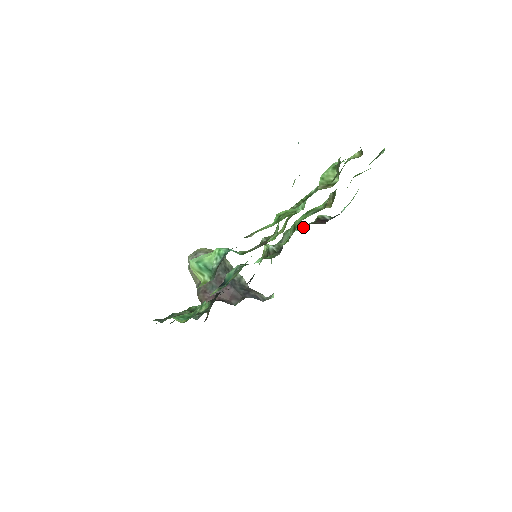
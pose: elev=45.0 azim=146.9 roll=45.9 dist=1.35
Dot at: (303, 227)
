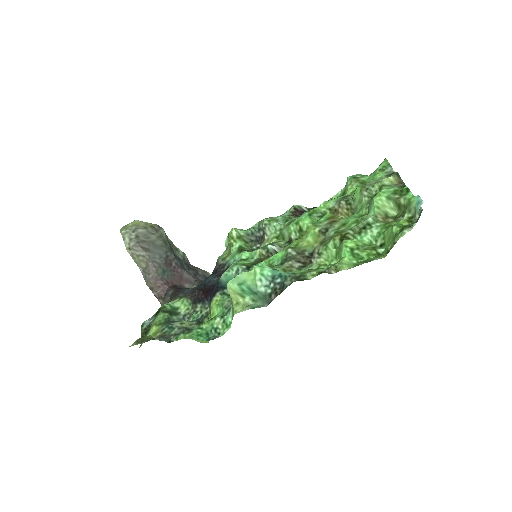
Dot at: (286, 219)
